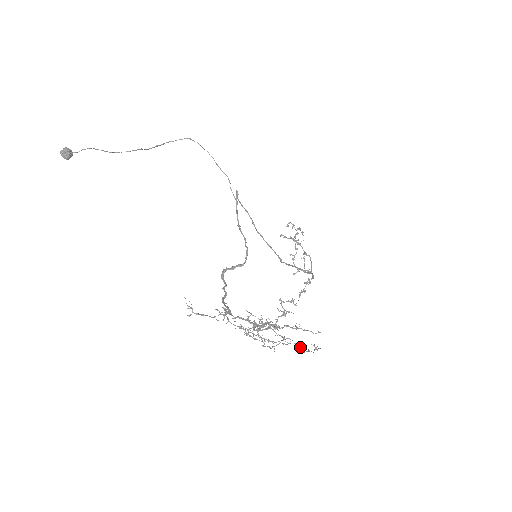
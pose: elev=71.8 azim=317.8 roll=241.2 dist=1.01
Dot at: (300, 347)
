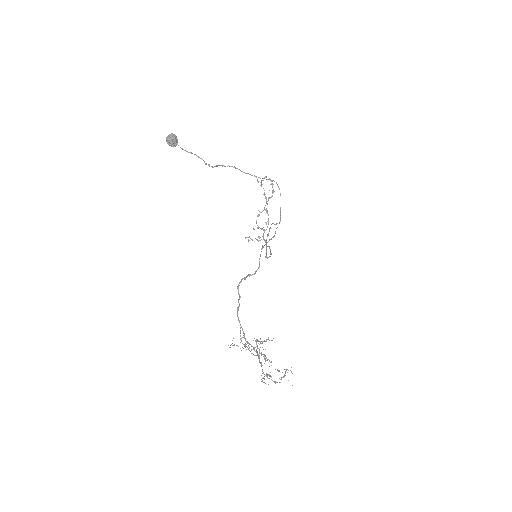
Dot at: occluded
